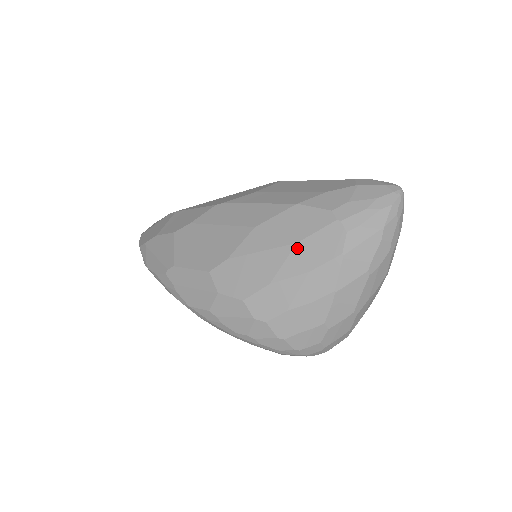
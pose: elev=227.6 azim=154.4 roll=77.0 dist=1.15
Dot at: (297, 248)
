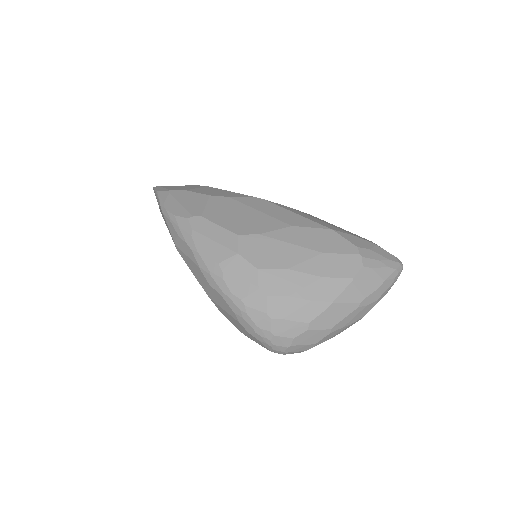
Dot at: (321, 256)
